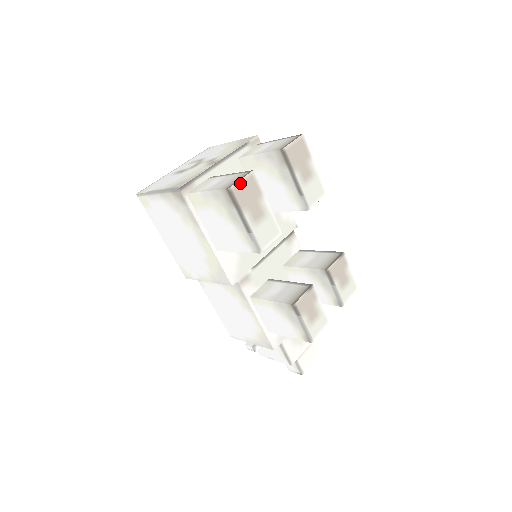
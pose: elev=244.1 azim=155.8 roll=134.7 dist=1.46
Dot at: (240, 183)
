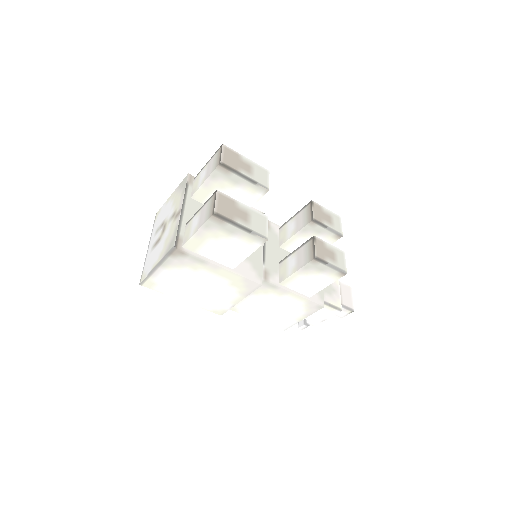
Dot at: (217, 204)
